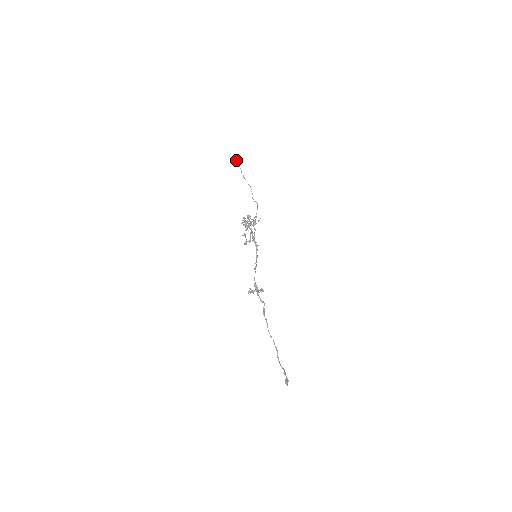
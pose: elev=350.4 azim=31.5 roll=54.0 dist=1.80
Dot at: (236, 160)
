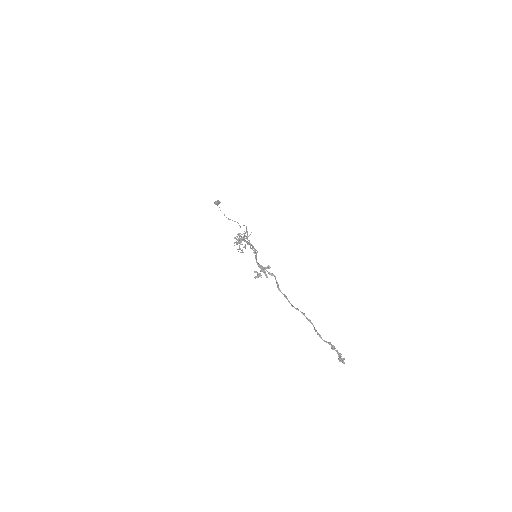
Dot at: (215, 203)
